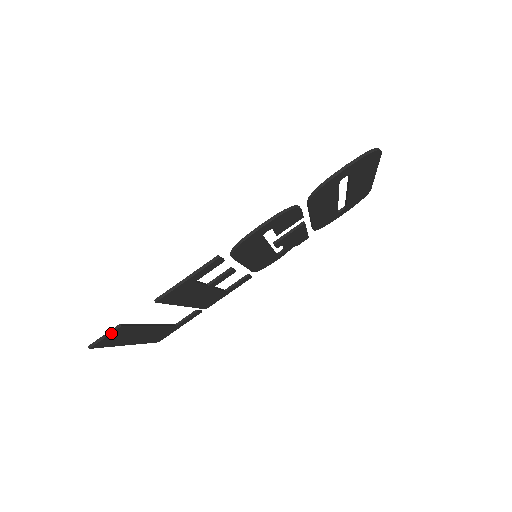
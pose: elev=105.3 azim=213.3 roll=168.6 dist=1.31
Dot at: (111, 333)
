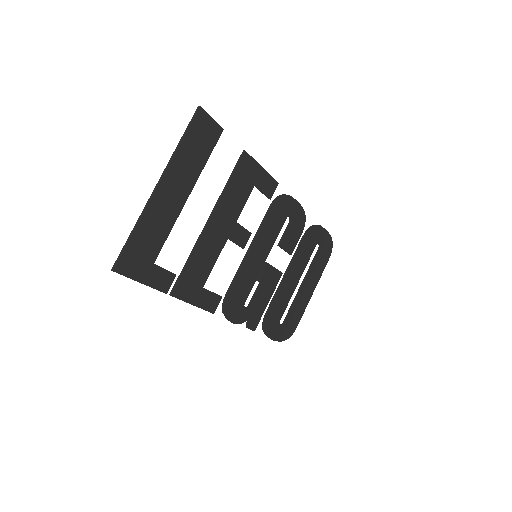
Dot at: (216, 122)
